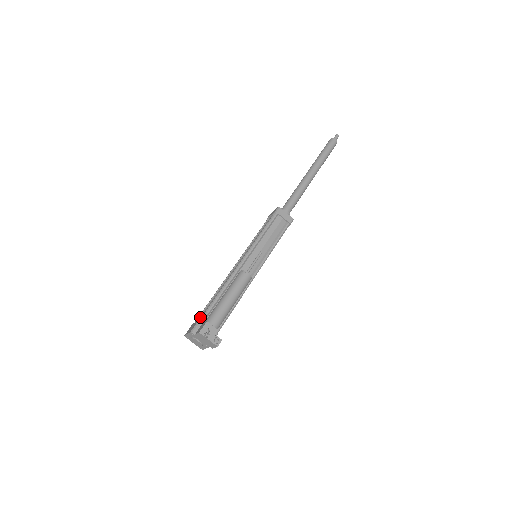
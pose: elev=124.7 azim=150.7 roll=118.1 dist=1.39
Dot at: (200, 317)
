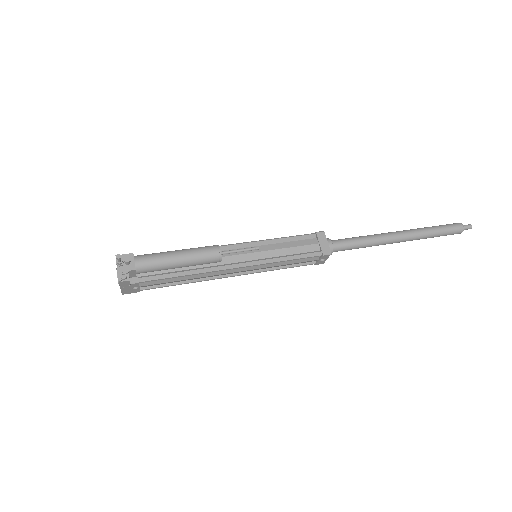
Dot at: occluded
